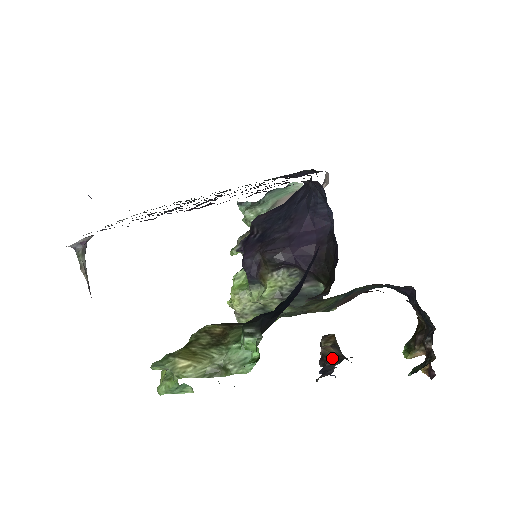
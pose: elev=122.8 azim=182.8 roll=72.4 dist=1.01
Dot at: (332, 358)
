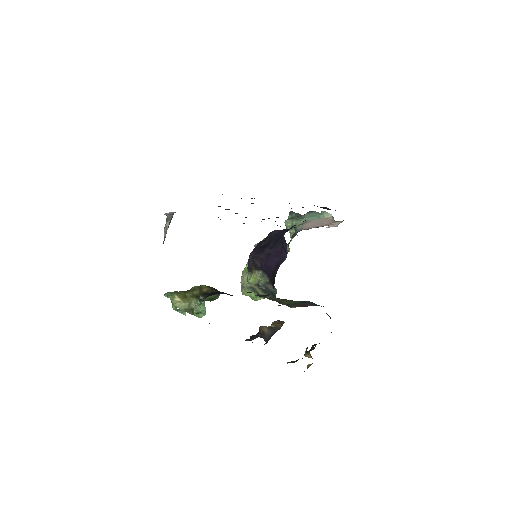
Dot at: (260, 333)
